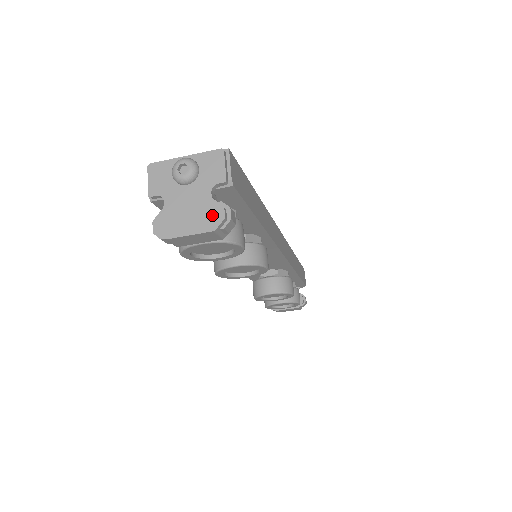
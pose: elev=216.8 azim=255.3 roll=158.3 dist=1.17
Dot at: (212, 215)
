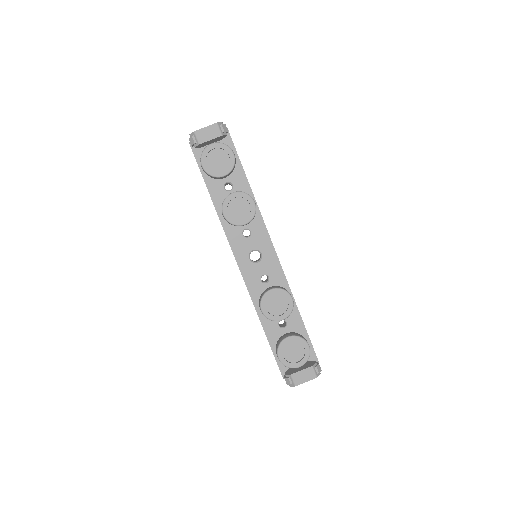
Dot at: occluded
